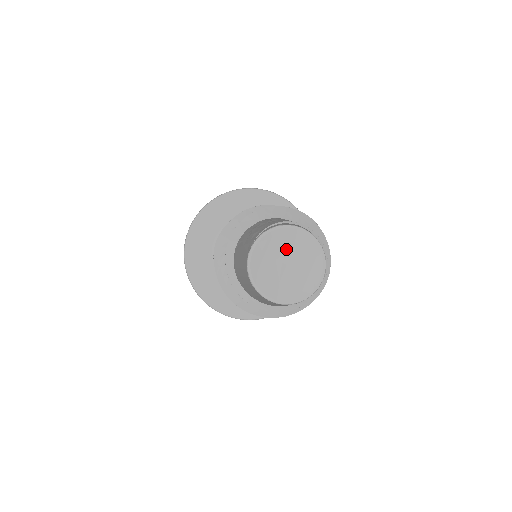
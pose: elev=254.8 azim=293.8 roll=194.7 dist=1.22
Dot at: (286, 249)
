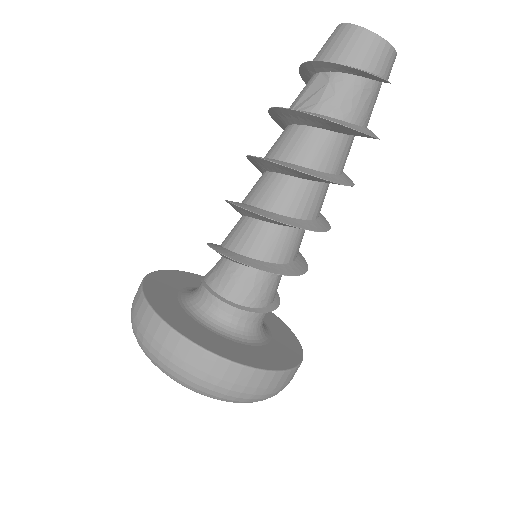
Dot at: occluded
